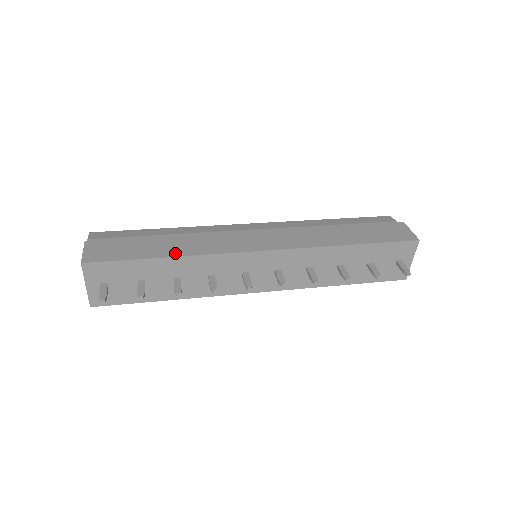
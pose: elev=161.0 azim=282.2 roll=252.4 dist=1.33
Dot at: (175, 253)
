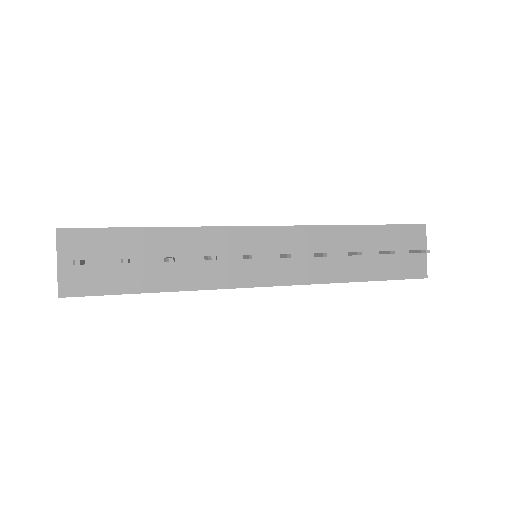
Dot at: (166, 227)
